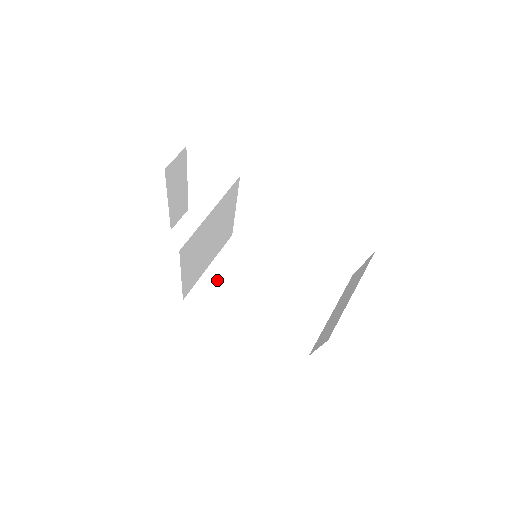
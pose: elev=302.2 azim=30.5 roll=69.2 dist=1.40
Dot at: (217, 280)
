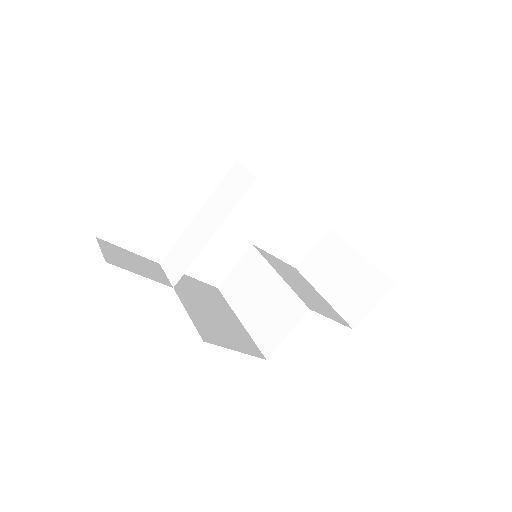
Dot at: (200, 312)
